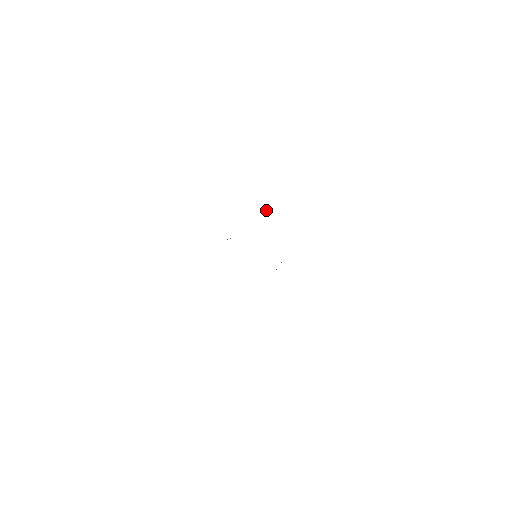
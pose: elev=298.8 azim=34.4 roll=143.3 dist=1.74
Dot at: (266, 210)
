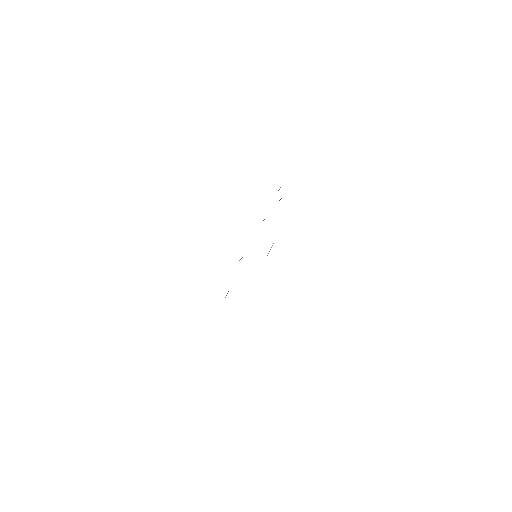
Dot at: occluded
